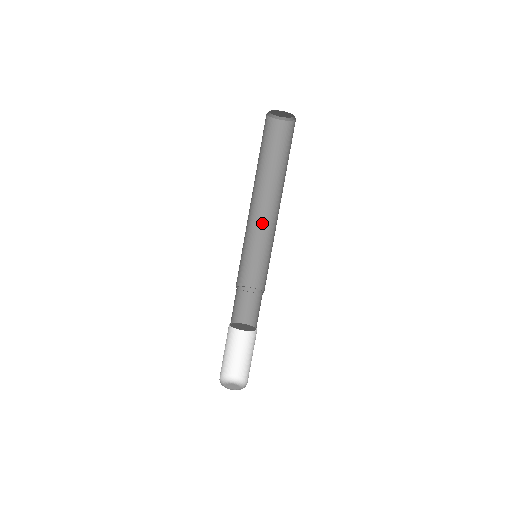
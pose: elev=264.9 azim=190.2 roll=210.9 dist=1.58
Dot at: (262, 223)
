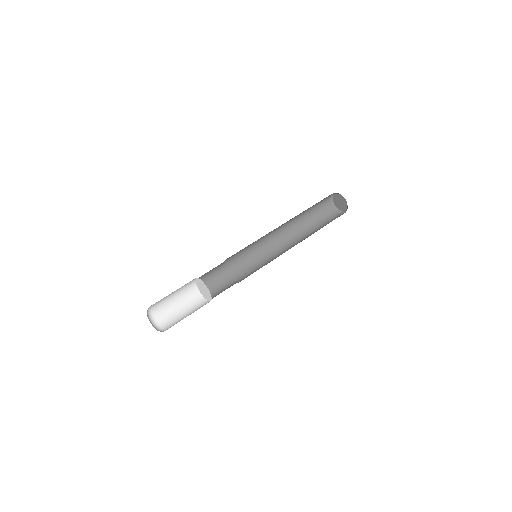
Dot at: occluded
